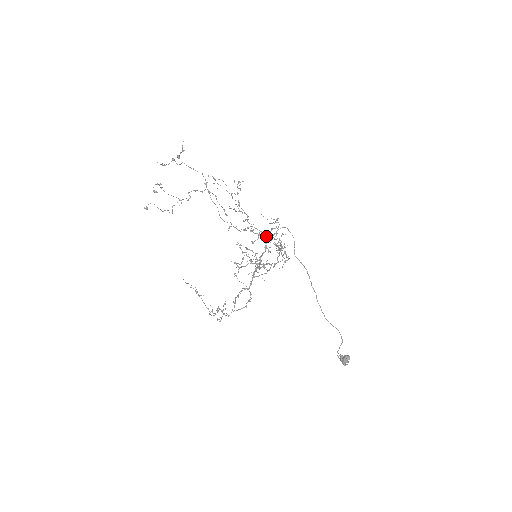
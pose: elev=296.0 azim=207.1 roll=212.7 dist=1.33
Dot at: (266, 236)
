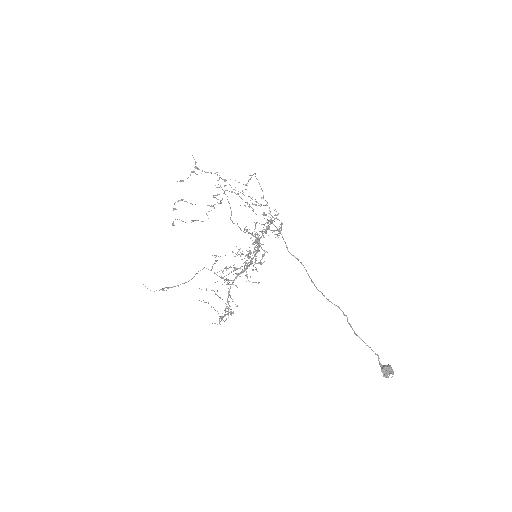
Dot at: occluded
